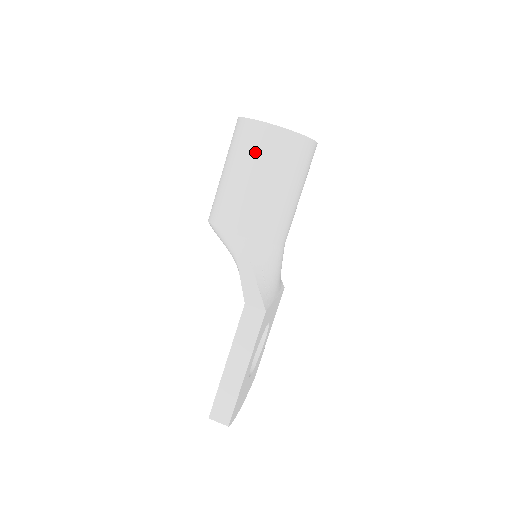
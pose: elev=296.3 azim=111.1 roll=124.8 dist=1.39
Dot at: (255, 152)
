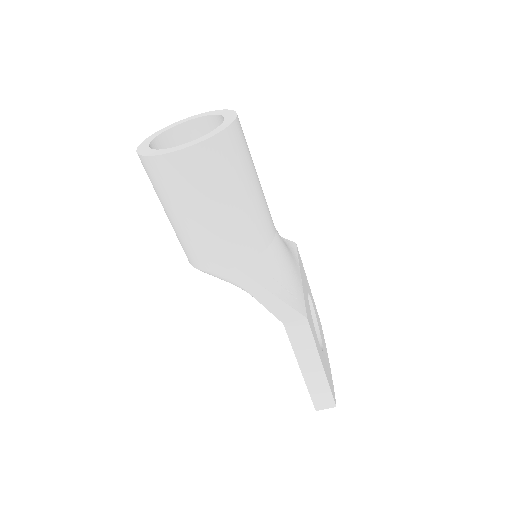
Dot at: (186, 188)
